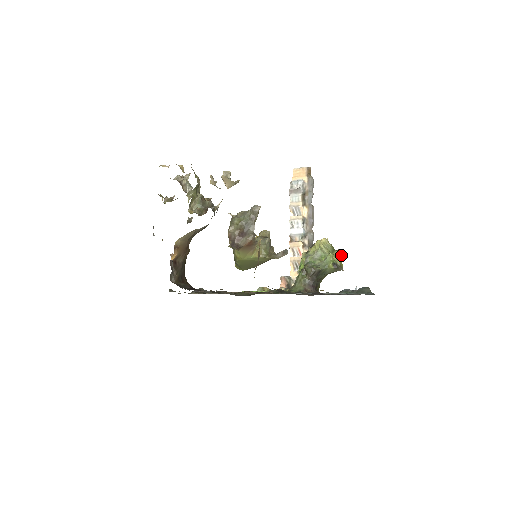
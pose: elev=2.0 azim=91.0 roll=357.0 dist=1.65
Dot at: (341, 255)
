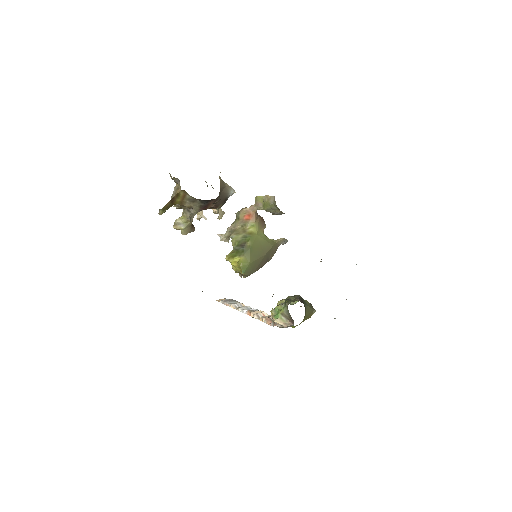
Dot at: occluded
